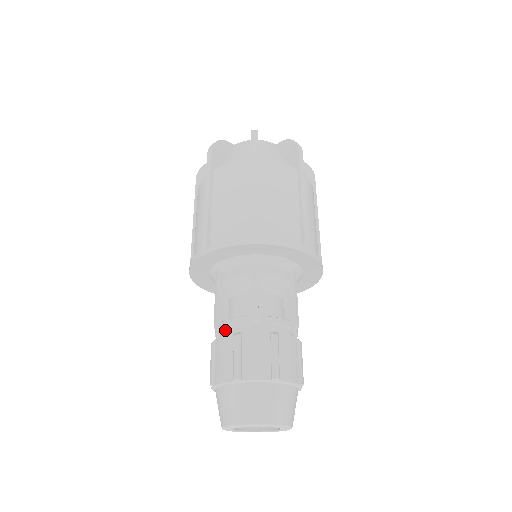
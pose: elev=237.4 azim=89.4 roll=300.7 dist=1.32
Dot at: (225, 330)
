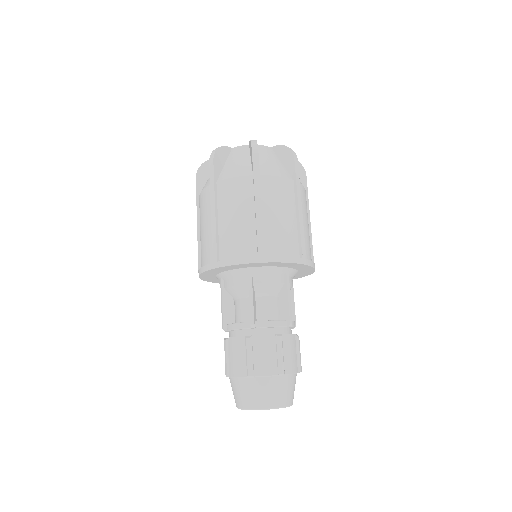
Dot at: (258, 328)
